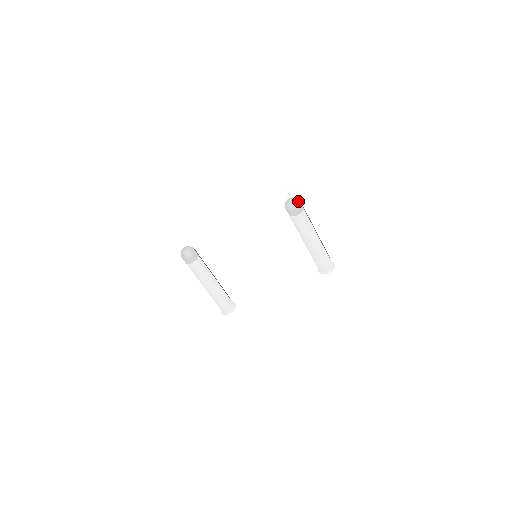
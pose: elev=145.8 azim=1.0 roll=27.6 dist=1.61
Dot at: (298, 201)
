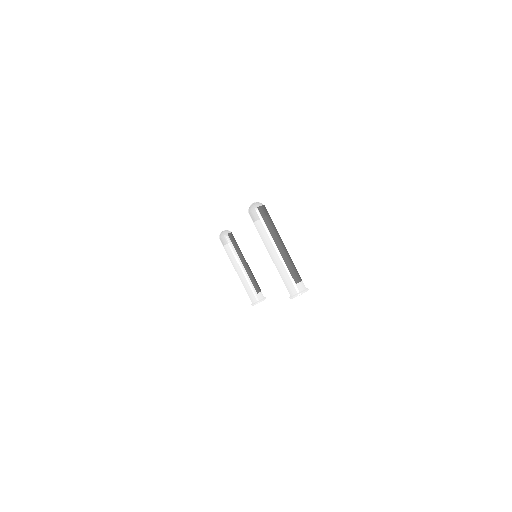
Dot at: (255, 207)
